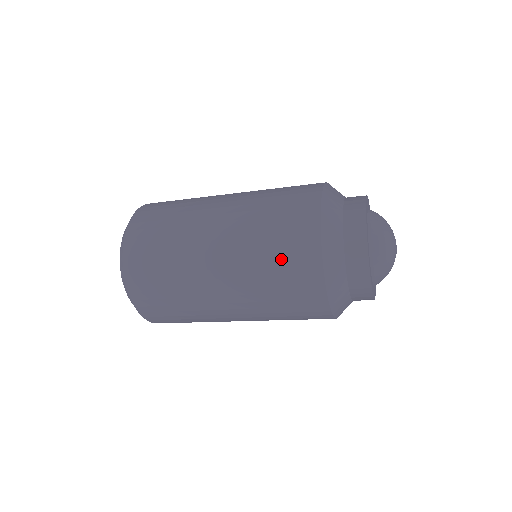
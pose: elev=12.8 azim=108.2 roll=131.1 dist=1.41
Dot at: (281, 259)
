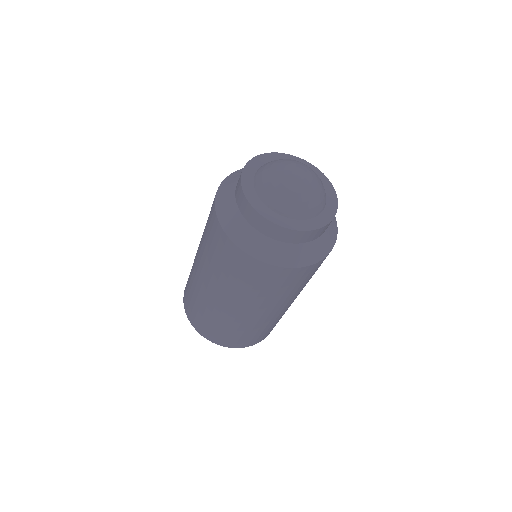
Dot at: (213, 247)
